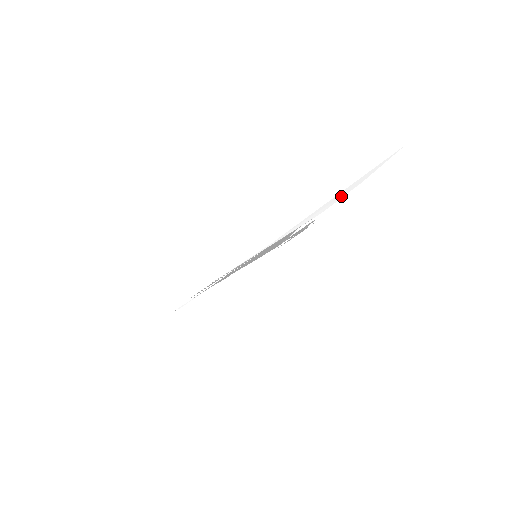
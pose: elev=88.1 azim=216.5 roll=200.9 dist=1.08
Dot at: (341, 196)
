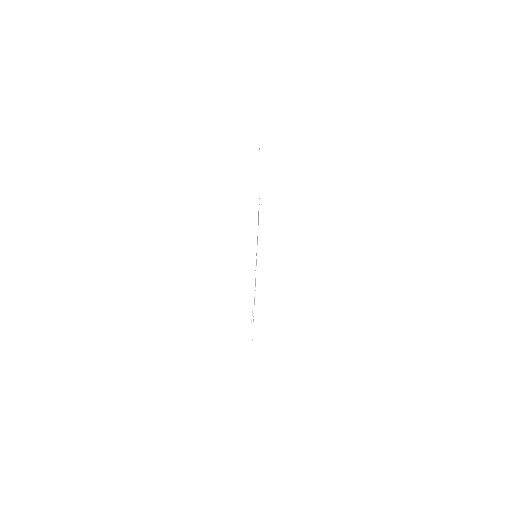
Dot at: (258, 167)
